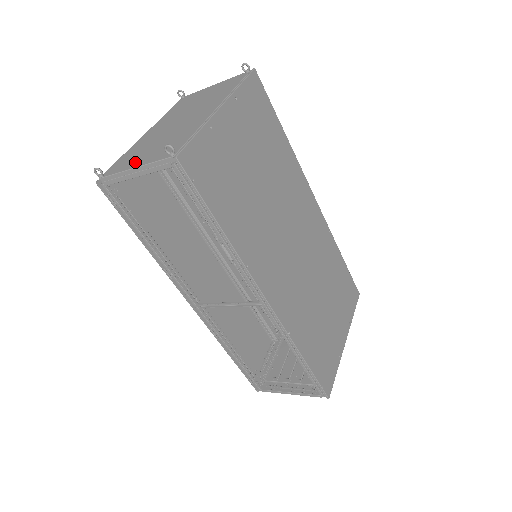
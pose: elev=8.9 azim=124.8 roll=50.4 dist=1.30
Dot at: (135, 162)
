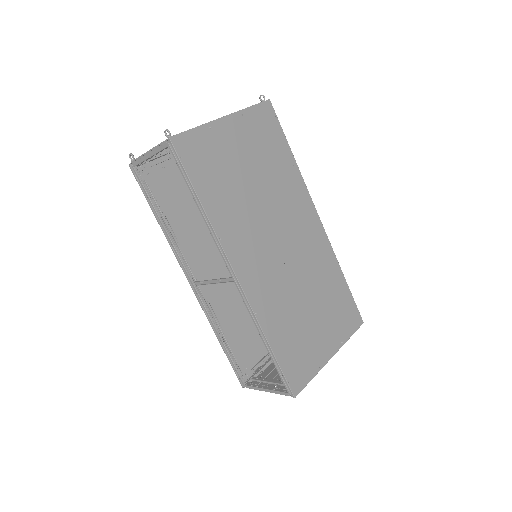
Dot at: occluded
